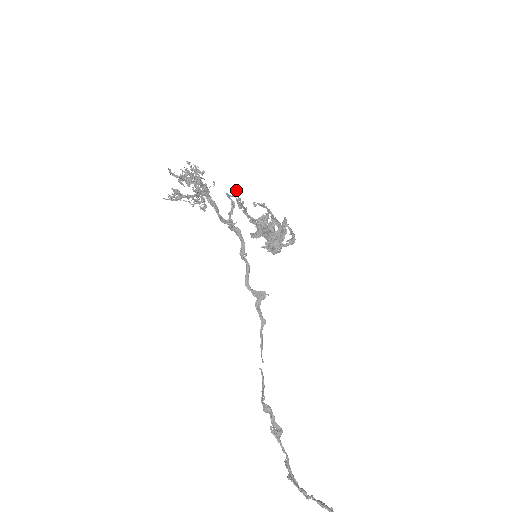
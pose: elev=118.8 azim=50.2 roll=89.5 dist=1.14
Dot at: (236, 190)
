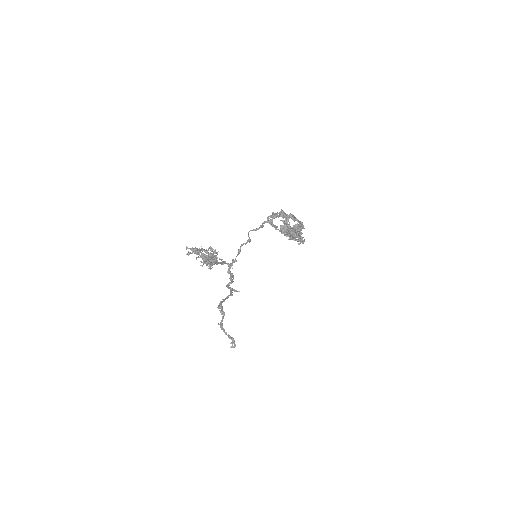
Dot at: (261, 227)
